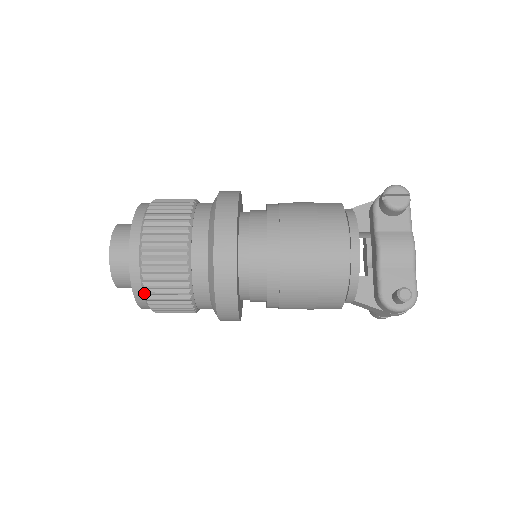
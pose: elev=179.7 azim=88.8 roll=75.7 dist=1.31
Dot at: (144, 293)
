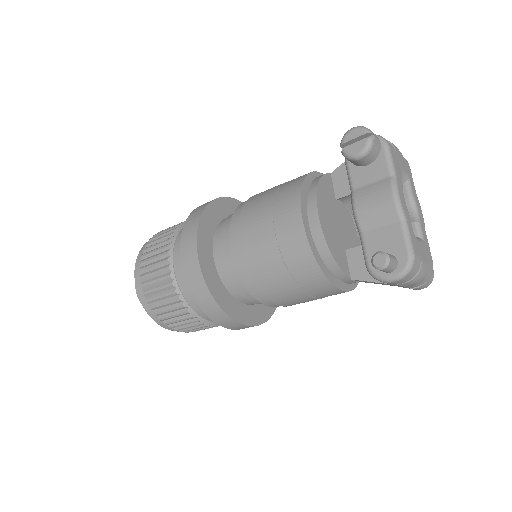
Dot at: (159, 319)
